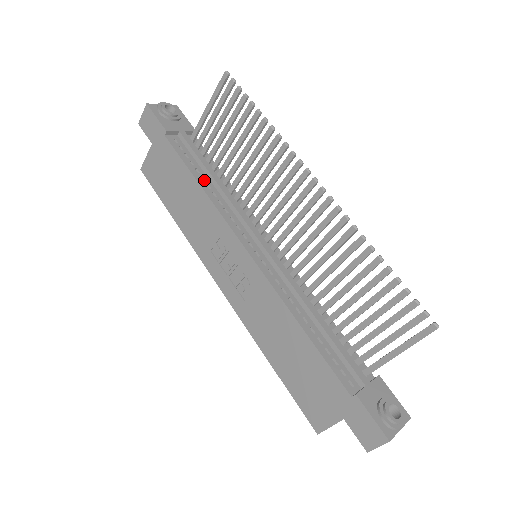
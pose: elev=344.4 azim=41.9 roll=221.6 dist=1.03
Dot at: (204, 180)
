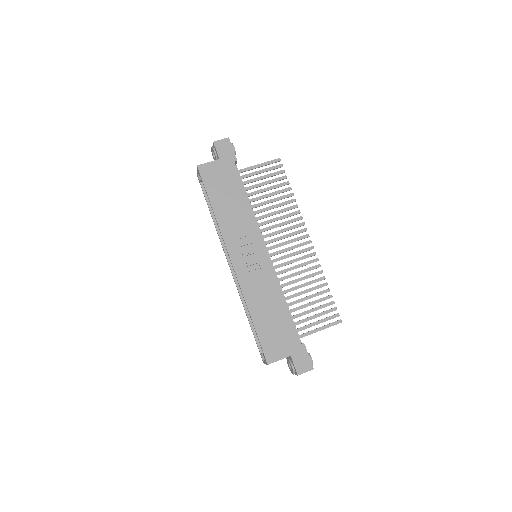
Dot at: occluded
